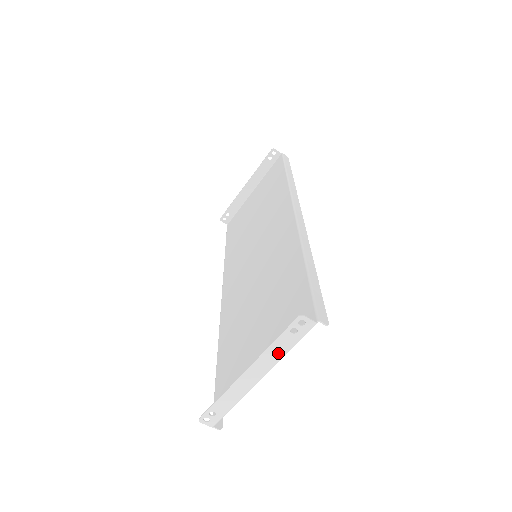
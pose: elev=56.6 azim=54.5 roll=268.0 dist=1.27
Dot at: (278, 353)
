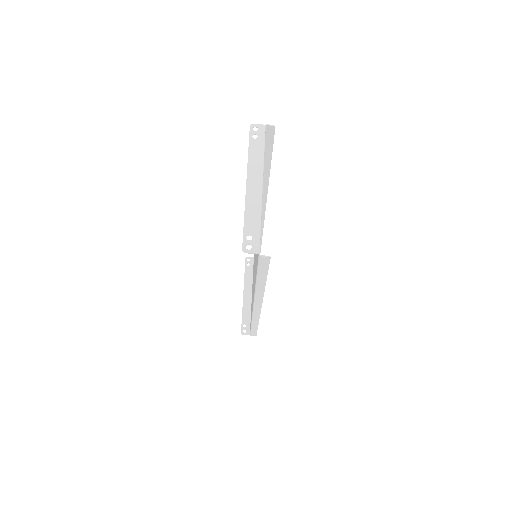
Dot at: (258, 158)
